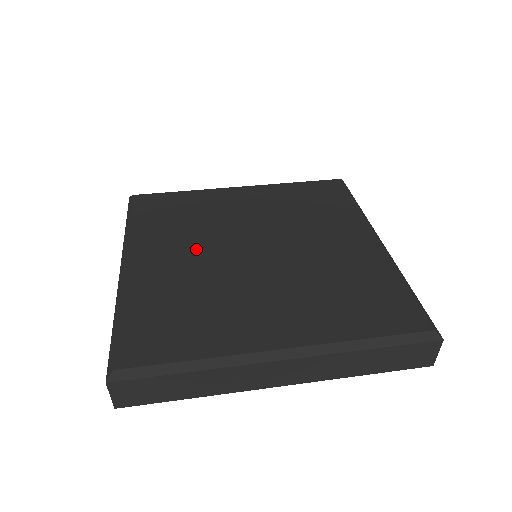
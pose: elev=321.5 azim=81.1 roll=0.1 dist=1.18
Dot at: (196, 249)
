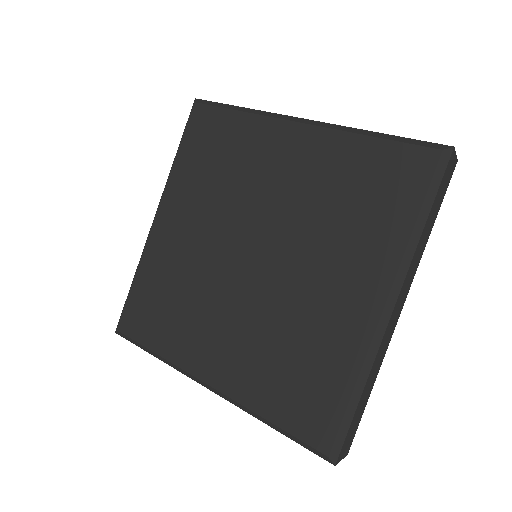
Dot at: (206, 226)
